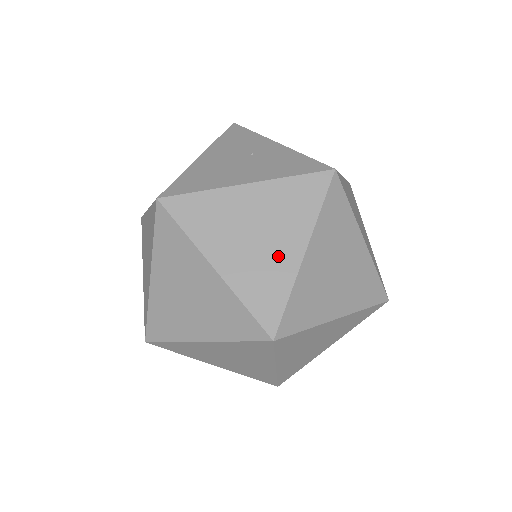
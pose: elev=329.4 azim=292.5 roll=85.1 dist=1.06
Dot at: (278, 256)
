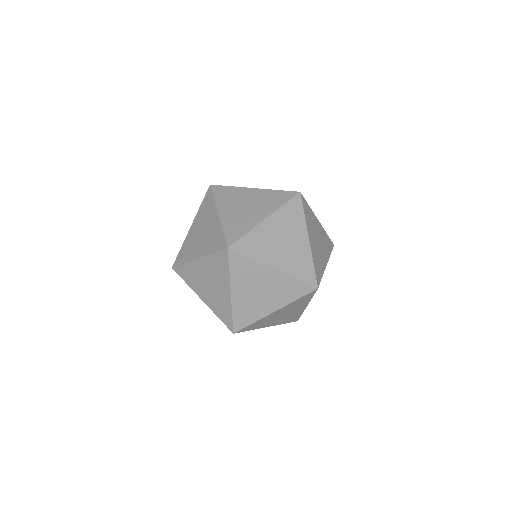
Dot at: (299, 247)
